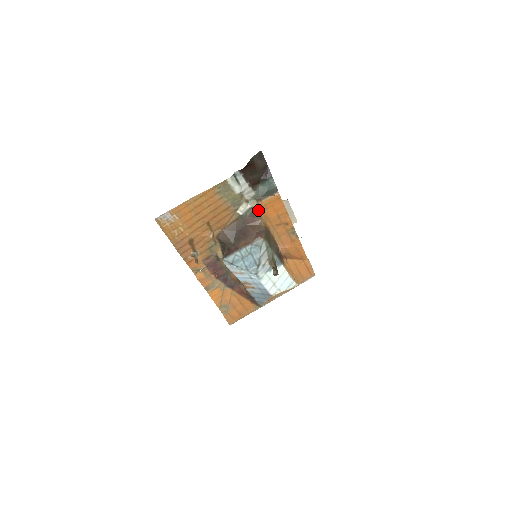
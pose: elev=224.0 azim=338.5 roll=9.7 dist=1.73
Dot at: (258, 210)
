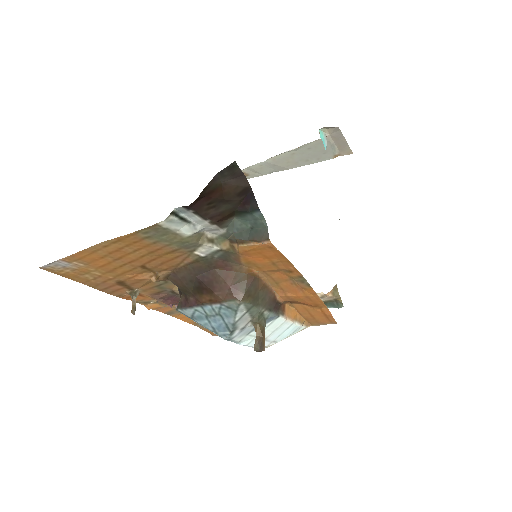
Dot at: (233, 254)
